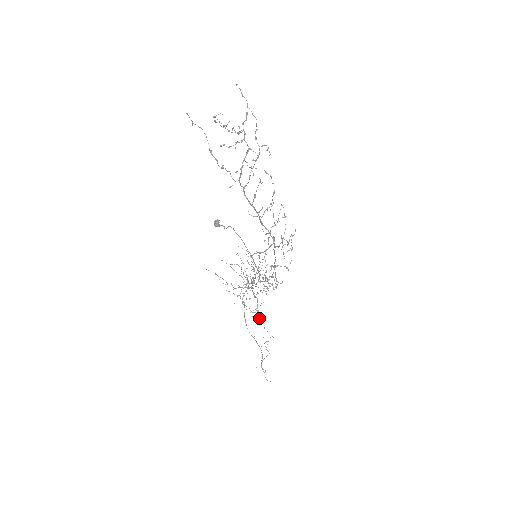
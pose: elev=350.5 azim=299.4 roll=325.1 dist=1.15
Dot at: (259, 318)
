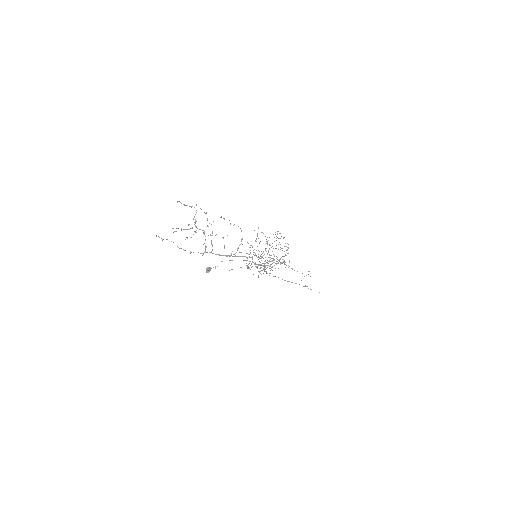
Dot at: (291, 268)
